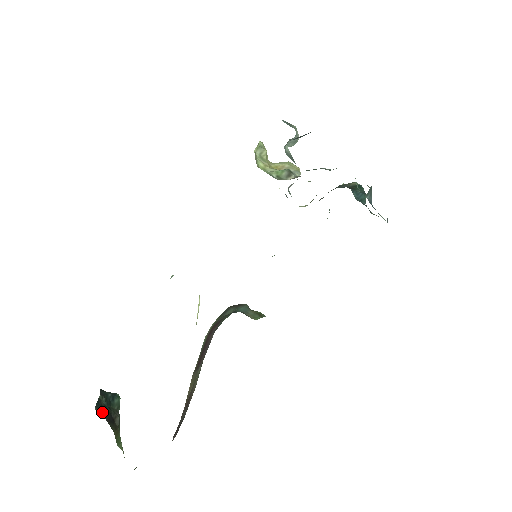
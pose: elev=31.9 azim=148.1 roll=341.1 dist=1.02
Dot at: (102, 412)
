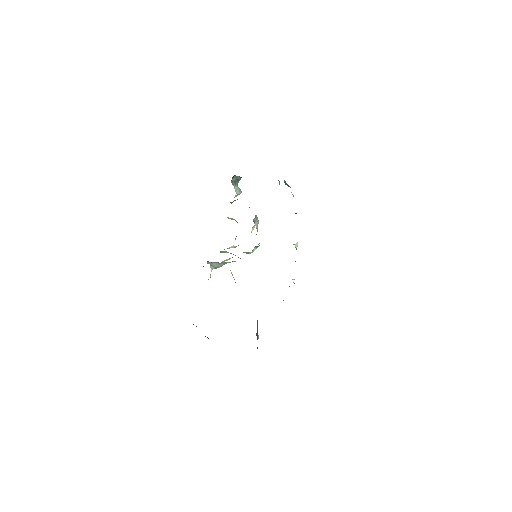
Dot at: occluded
